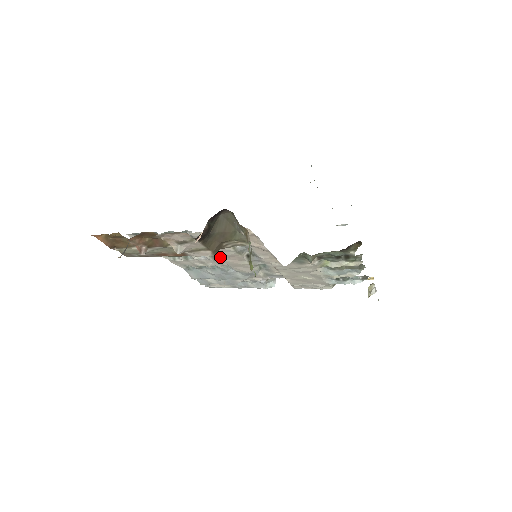
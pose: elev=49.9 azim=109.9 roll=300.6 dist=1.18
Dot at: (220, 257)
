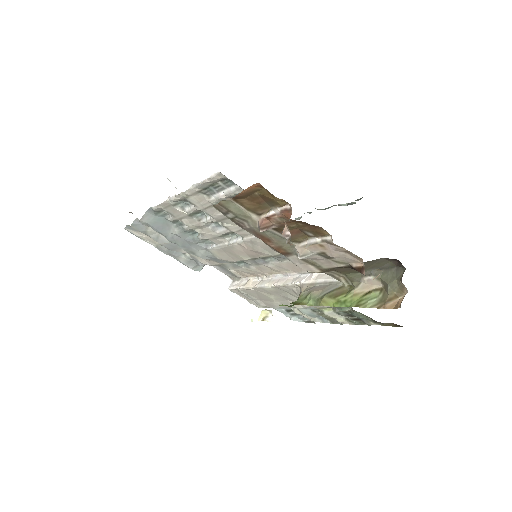
Dot at: (243, 244)
